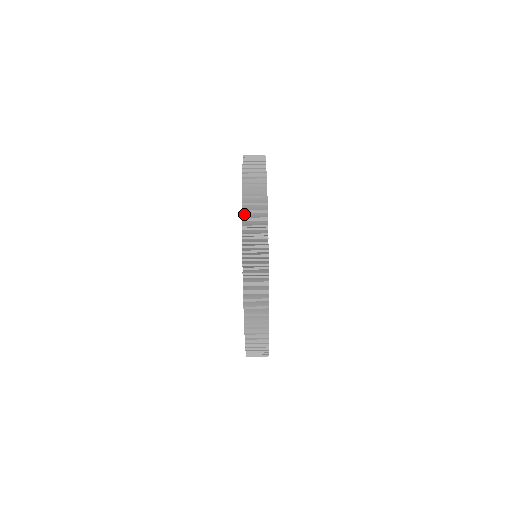
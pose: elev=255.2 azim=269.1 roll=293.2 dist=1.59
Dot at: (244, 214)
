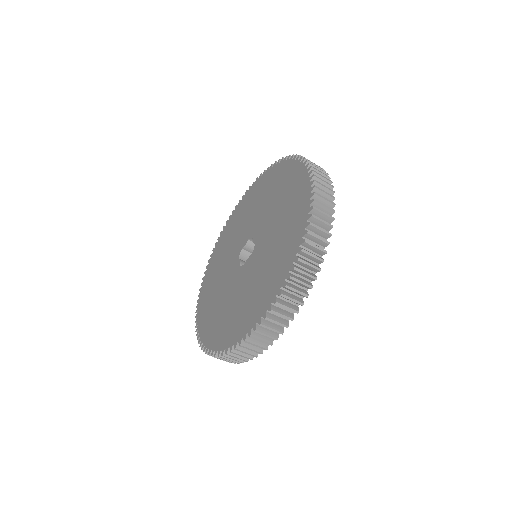
Dot at: (276, 304)
